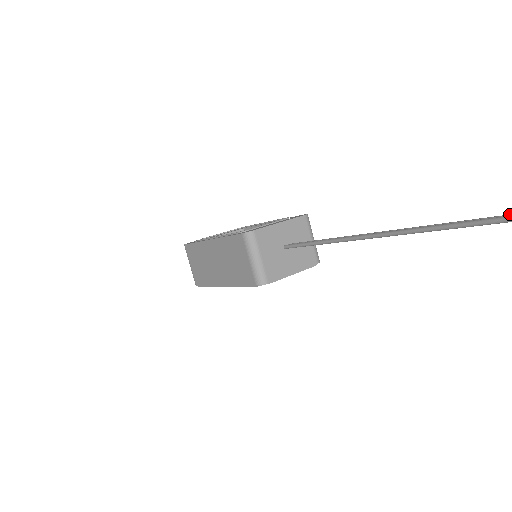
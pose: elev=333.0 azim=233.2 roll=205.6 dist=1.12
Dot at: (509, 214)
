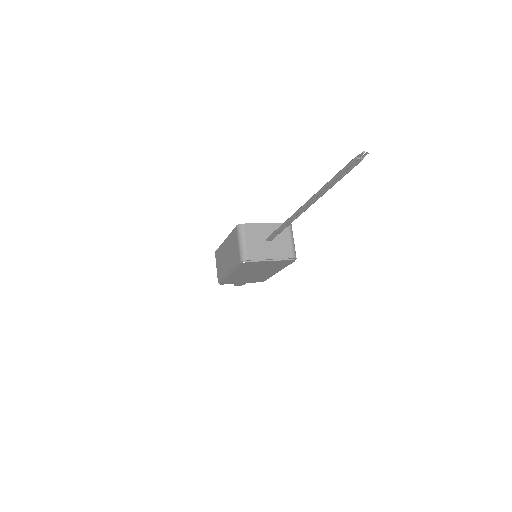
Dot at: (346, 170)
